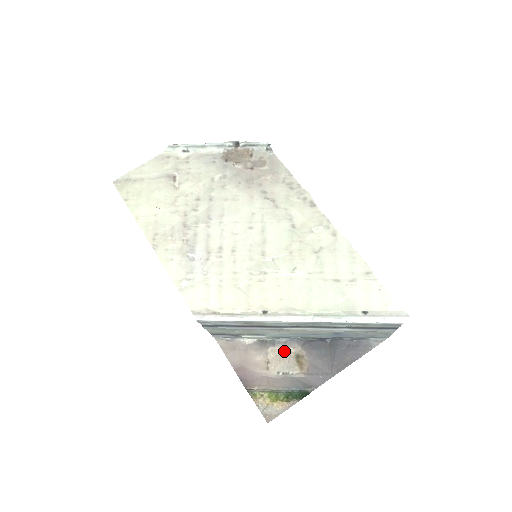
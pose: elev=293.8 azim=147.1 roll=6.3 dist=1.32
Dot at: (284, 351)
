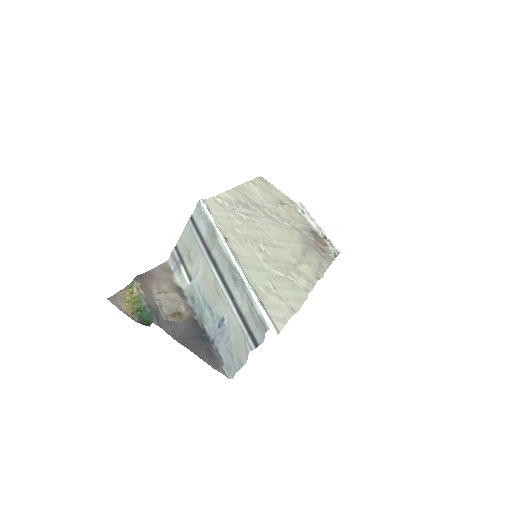
Dot at: (180, 304)
